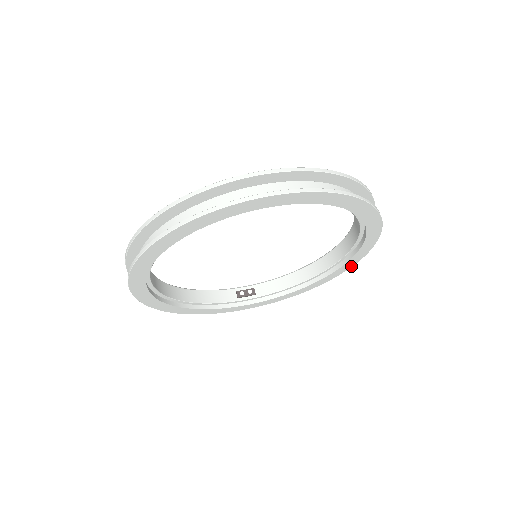
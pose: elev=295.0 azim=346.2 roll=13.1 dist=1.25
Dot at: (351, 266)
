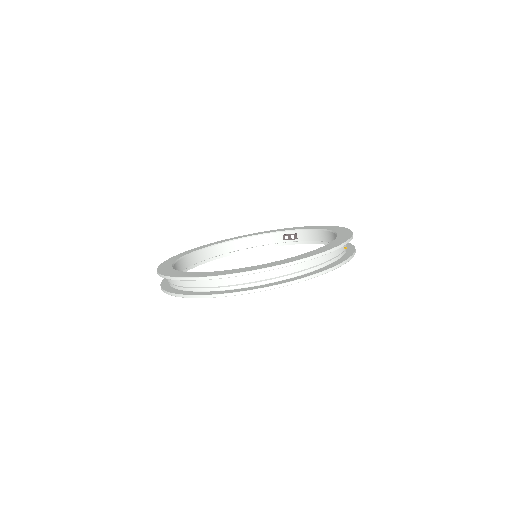
Dot at: occluded
